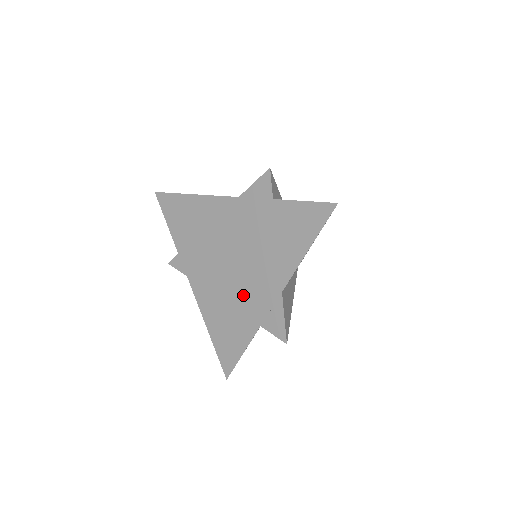
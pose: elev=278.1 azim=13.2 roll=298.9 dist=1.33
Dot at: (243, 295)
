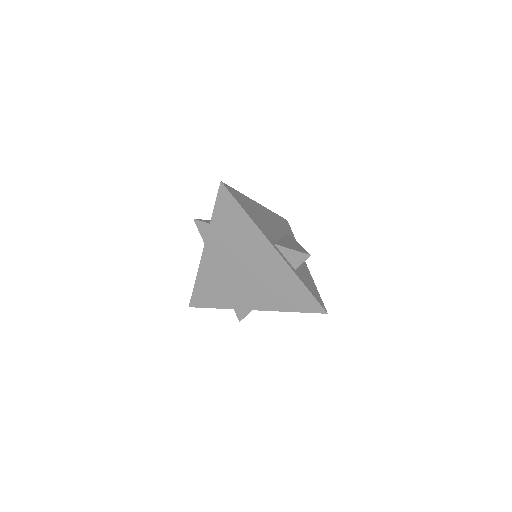
Dot at: (268, 273)
